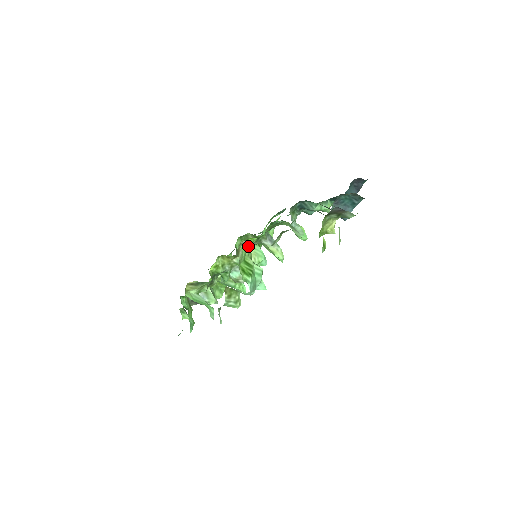
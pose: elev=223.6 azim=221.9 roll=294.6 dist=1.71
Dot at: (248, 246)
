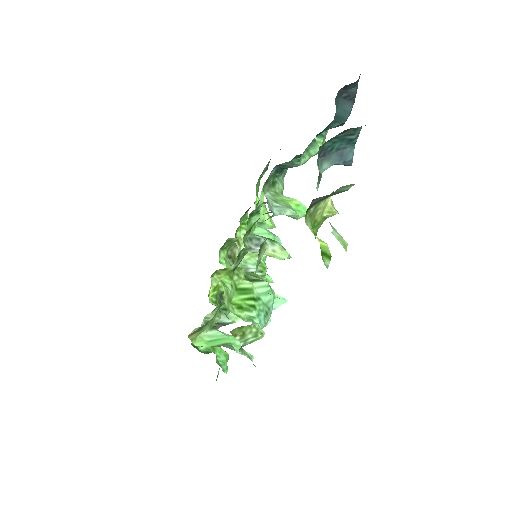
Dot at: (231, 270)
